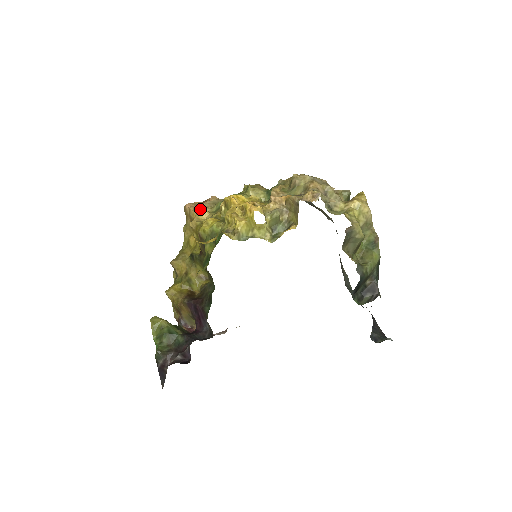
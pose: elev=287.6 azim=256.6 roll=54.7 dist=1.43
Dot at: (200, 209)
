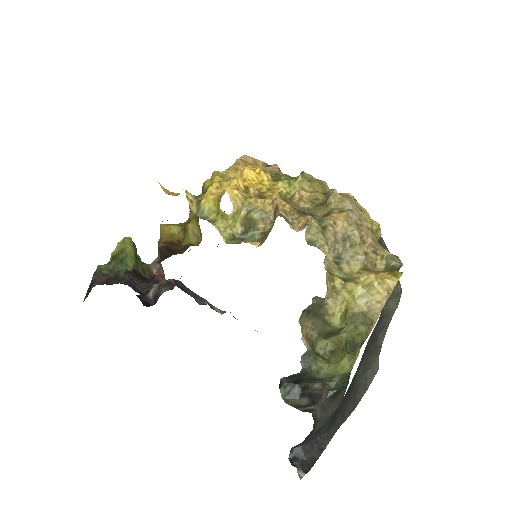
Dot at: (244, 167)
